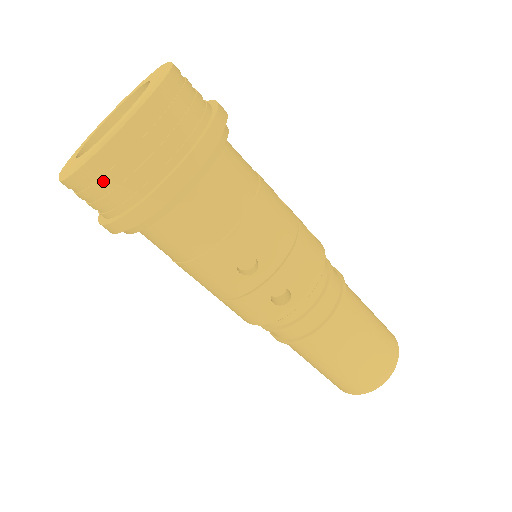
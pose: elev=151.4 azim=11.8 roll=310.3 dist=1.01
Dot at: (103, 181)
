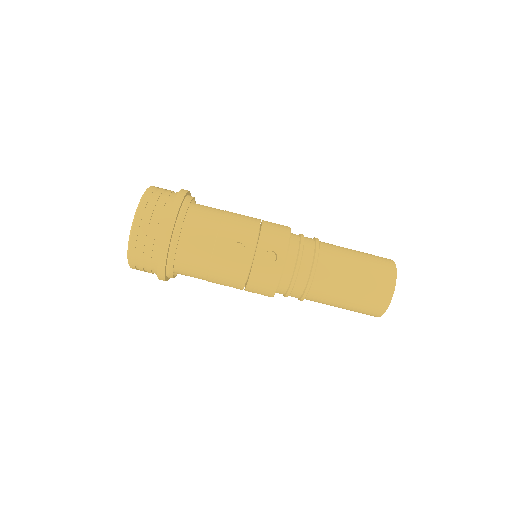
Dot at: occluded
